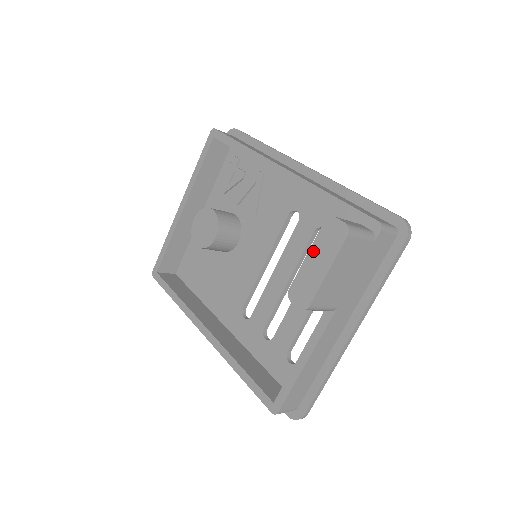
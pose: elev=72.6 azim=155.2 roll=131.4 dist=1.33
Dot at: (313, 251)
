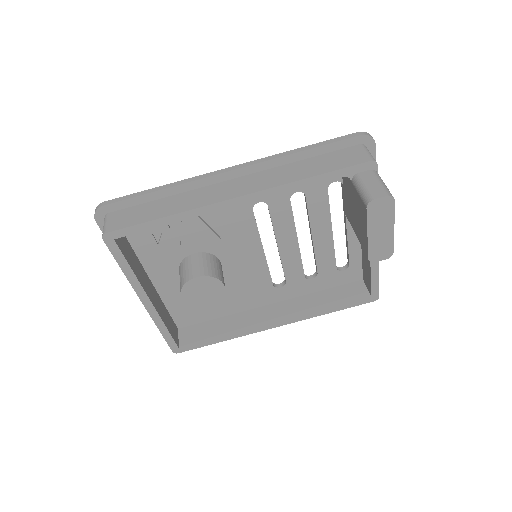
Dot at: (372, 229)
